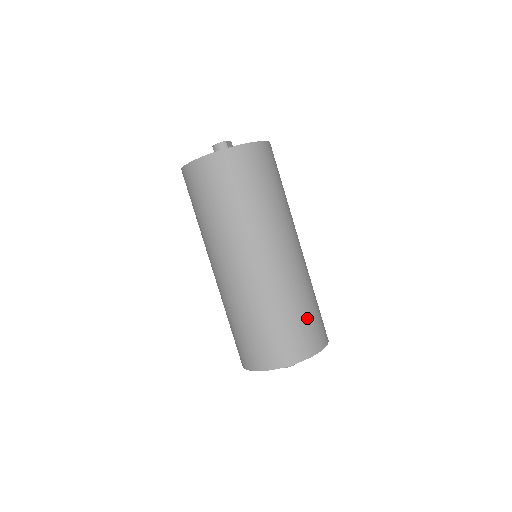
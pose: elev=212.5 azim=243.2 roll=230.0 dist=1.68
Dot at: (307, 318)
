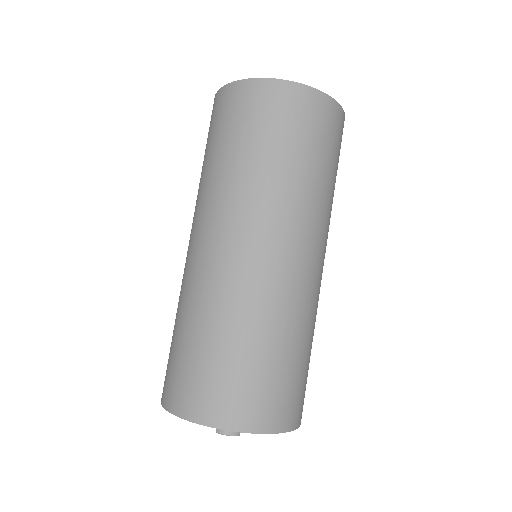
Dot at: (305, 370)
